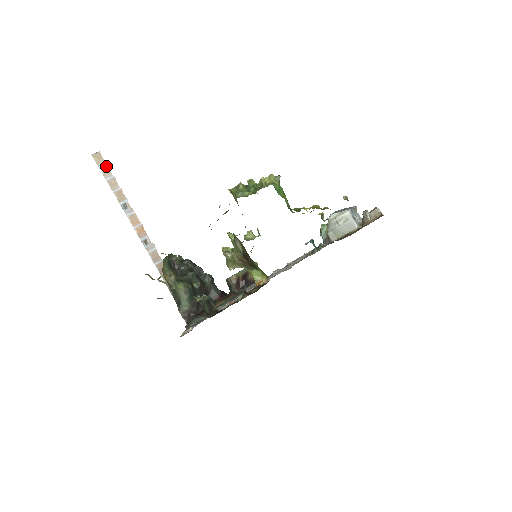
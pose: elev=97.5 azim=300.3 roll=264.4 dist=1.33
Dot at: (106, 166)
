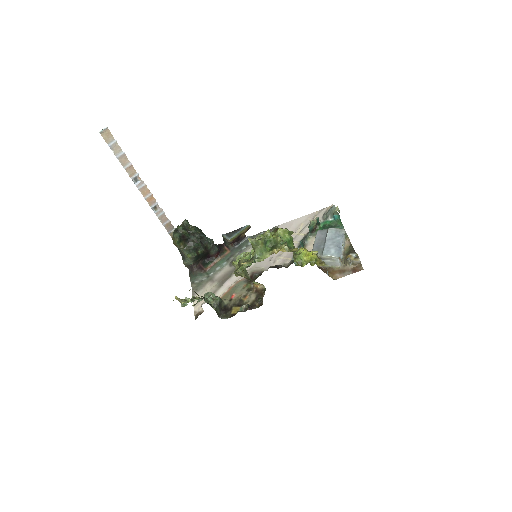
Dot at: (115, 142)
